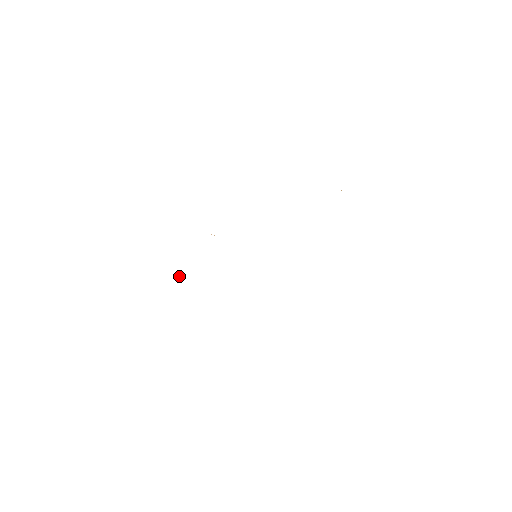
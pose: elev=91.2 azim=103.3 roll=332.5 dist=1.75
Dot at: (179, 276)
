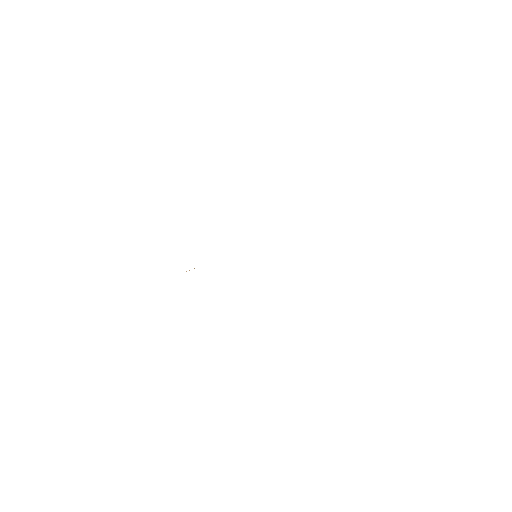
Dot at: occluded
